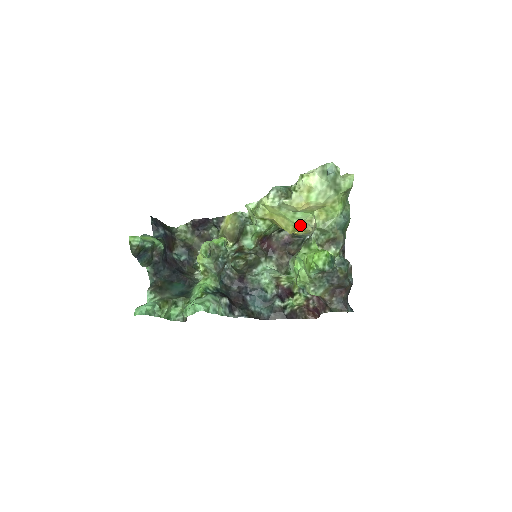
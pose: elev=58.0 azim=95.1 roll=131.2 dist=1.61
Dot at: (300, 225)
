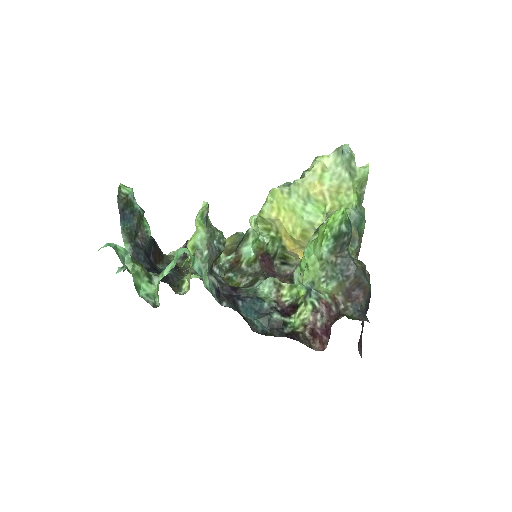
Dot at: (309, 234)
